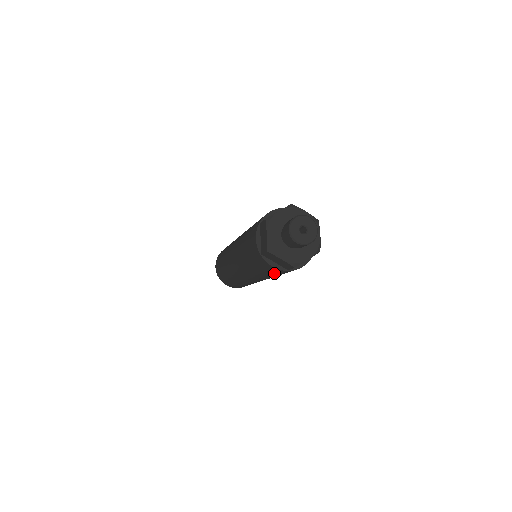
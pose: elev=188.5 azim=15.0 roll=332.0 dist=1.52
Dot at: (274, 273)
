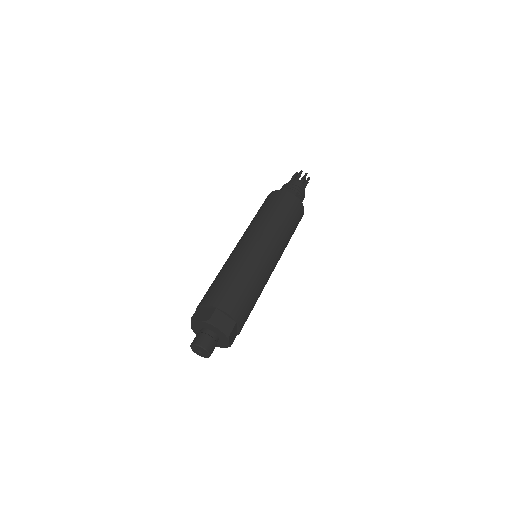
Dot at: occluded
